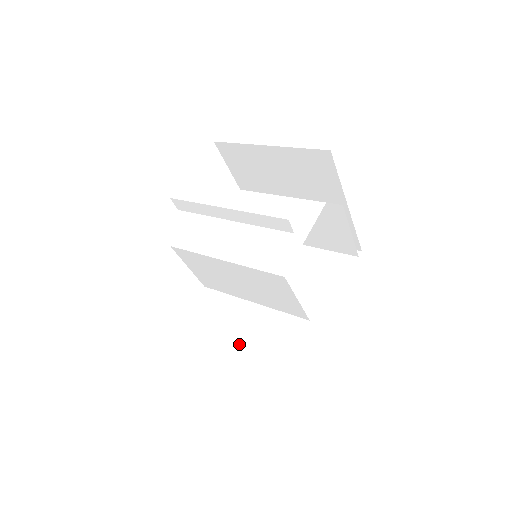
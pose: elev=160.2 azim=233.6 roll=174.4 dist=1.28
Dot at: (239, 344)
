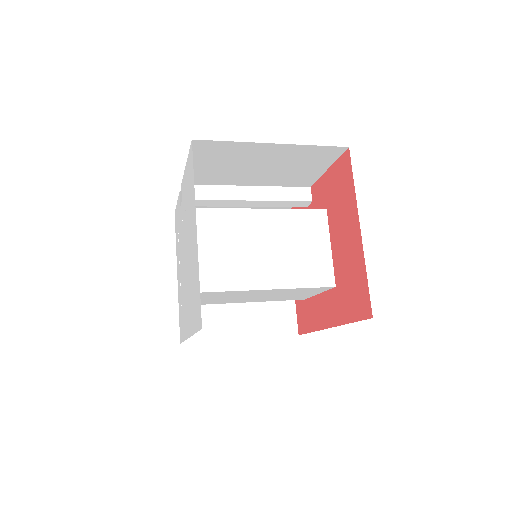
Dot at: occluded
